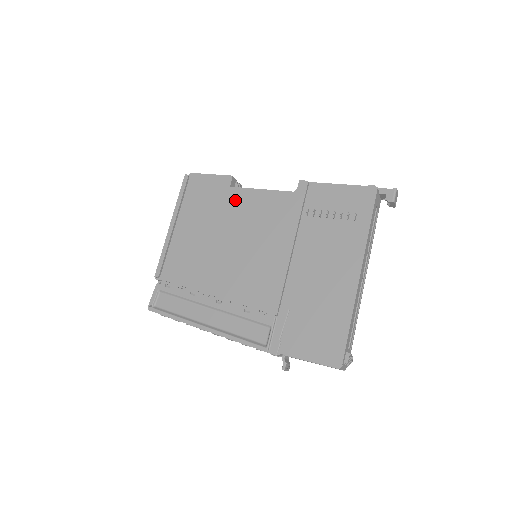
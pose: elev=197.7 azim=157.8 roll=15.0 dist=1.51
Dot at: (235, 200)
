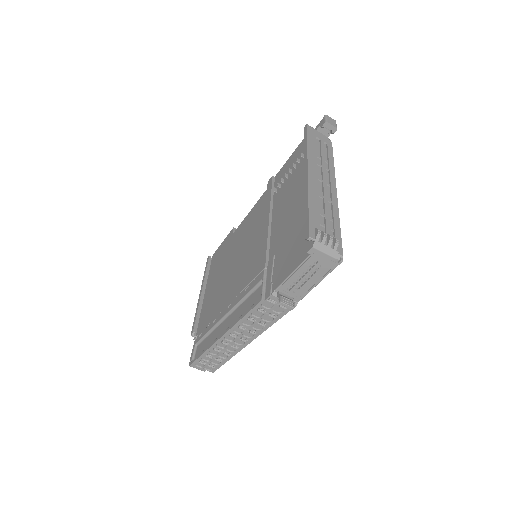
Dot at: (235, 237)
